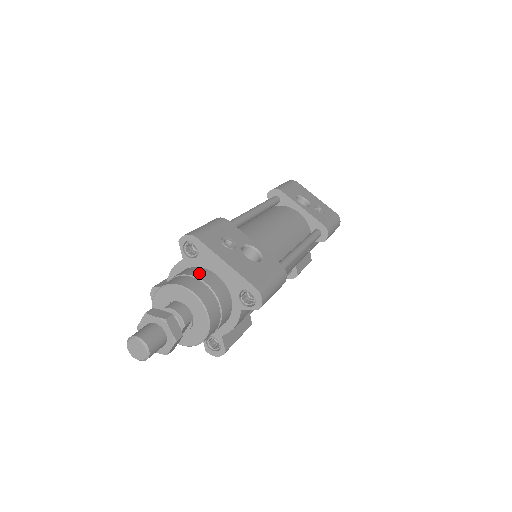
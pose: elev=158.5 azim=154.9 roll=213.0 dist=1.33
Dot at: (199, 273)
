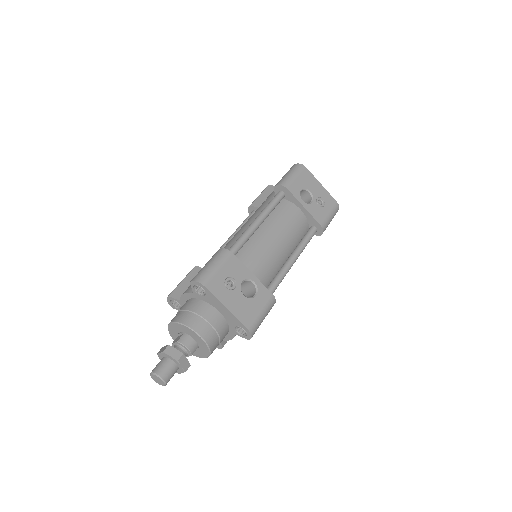
Dot at: (205, 312)
